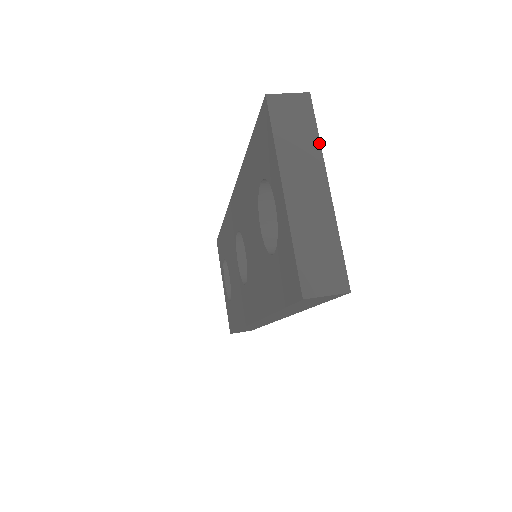
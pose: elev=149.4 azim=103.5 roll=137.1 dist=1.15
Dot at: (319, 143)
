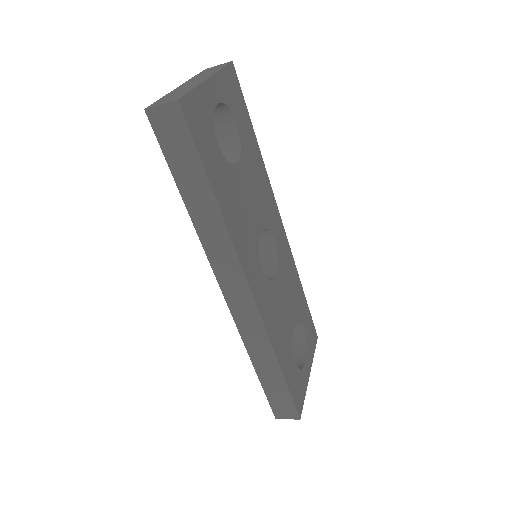
Dot at: (220, 70)
